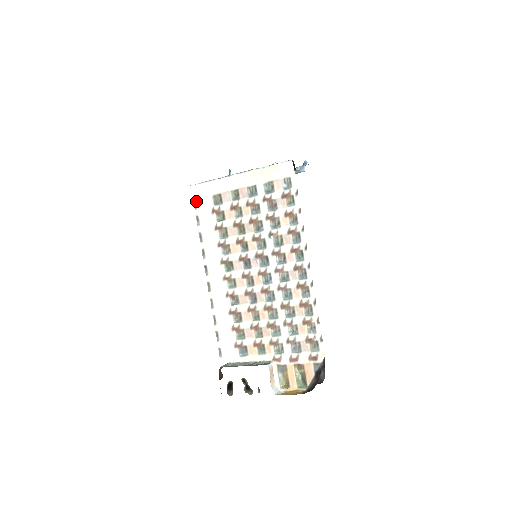
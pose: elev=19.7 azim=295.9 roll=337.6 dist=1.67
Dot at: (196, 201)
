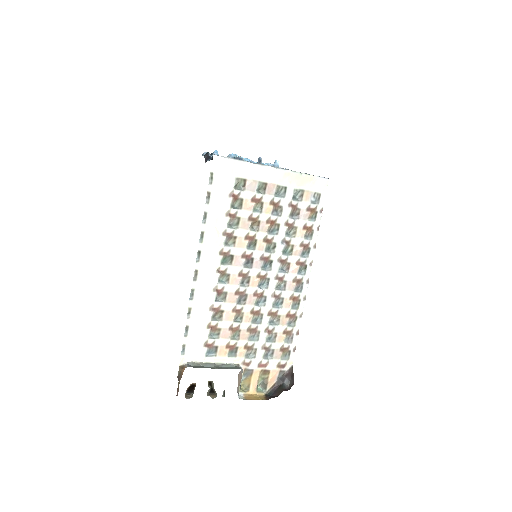
Dot at: (214, 175)
